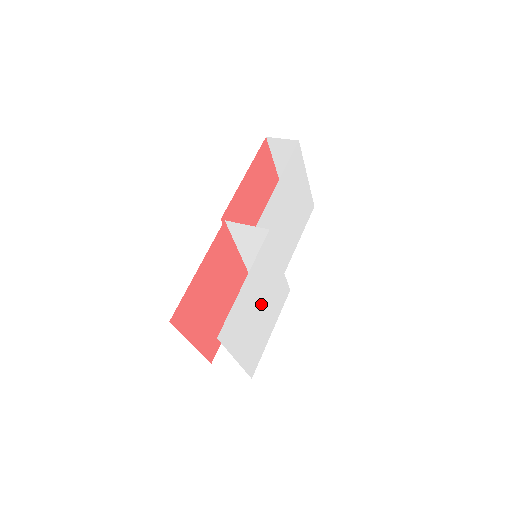
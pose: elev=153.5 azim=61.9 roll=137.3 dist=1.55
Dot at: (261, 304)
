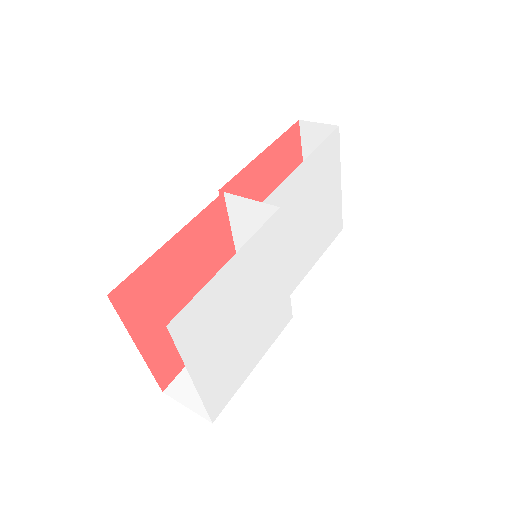
Dot at: (248, 313)
